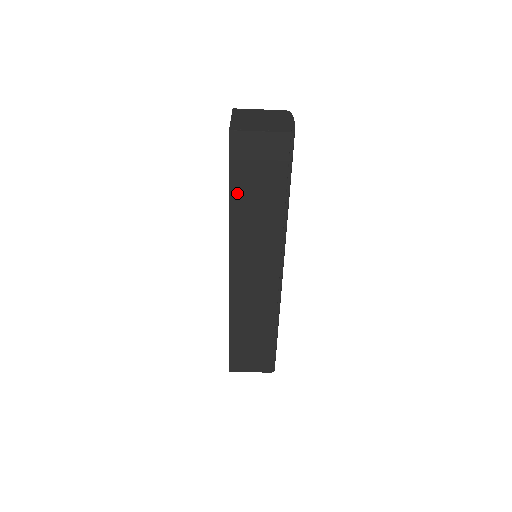
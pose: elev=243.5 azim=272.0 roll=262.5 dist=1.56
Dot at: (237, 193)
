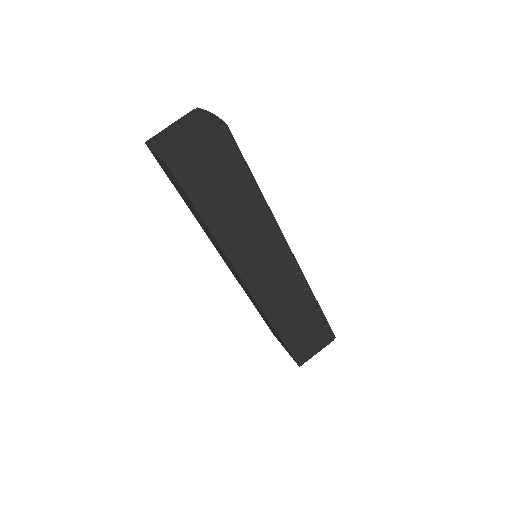
Dot at: (211, 216)
